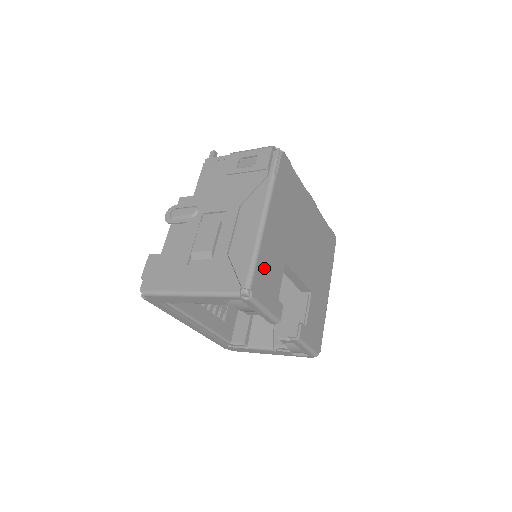
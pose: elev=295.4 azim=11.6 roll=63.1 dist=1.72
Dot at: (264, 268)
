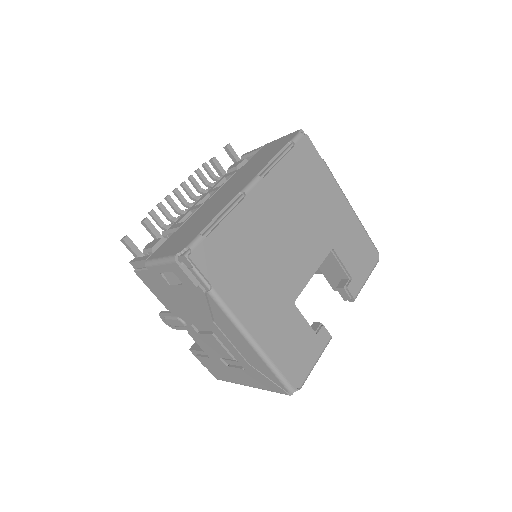
Dot at: (286, 355)
